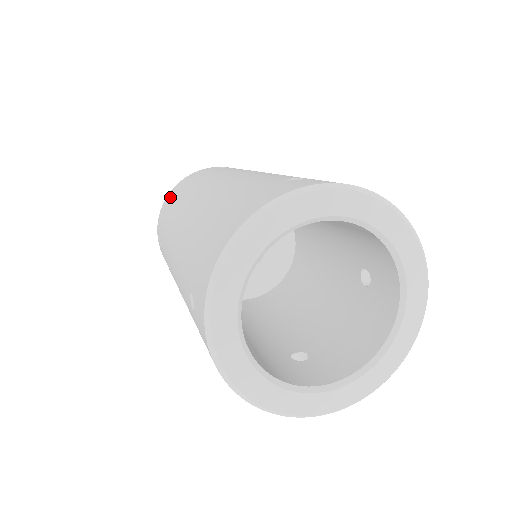
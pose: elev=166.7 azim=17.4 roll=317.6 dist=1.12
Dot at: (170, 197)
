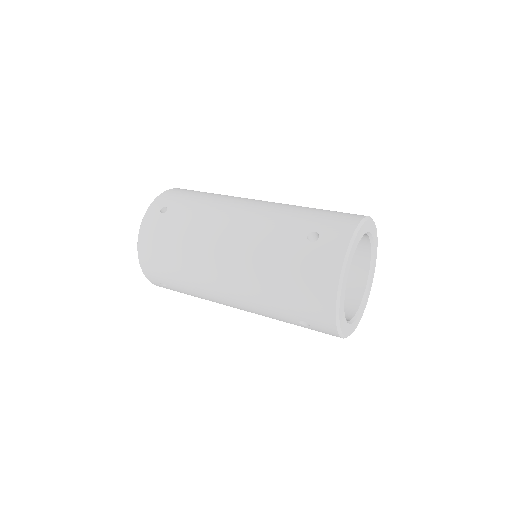
Dot at: (152, 258)
